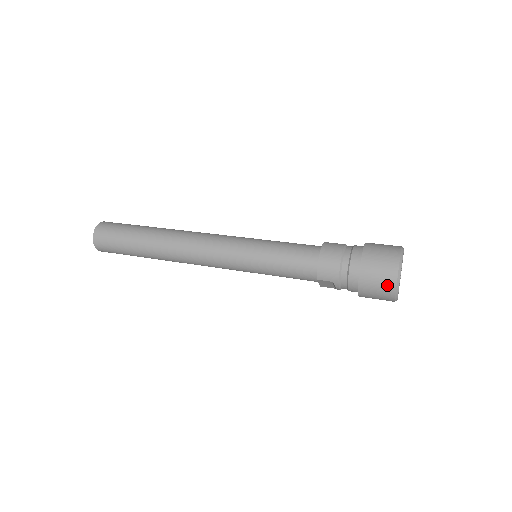
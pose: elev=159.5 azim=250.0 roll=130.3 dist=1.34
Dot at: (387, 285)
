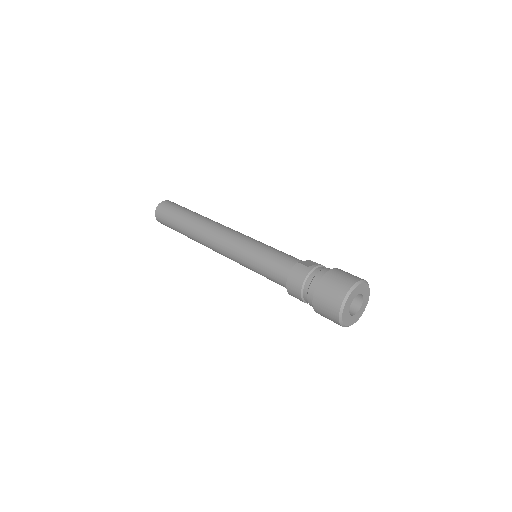
Dot at: (333, 320)
